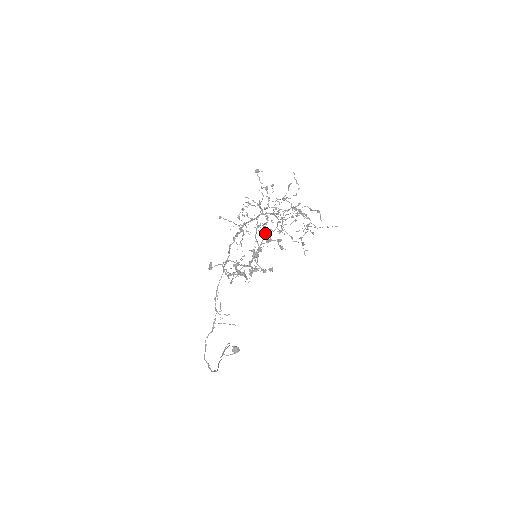
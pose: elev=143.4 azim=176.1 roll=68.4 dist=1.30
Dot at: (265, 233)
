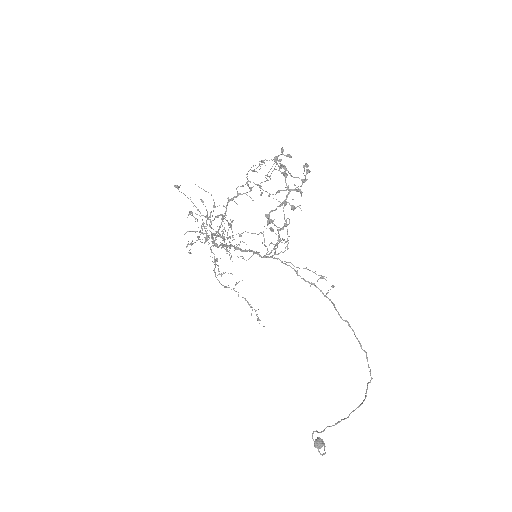
Dot at: occluded
